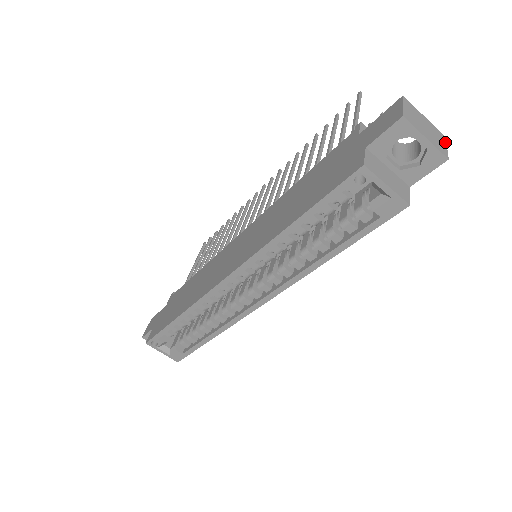
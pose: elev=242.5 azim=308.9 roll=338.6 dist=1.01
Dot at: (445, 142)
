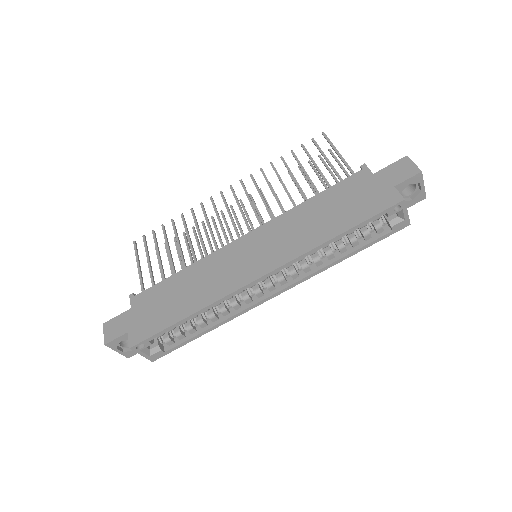
Dot at: occluded
